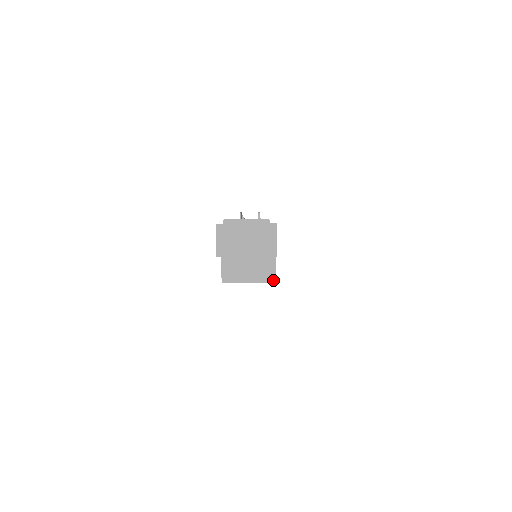
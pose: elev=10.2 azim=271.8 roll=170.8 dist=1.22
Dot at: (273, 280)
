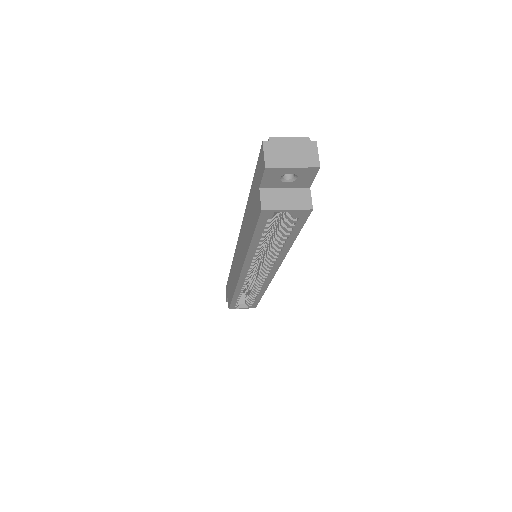
Dot at: (310, 207)
